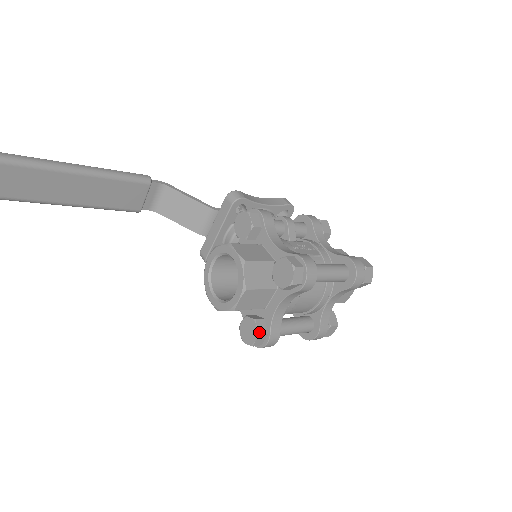
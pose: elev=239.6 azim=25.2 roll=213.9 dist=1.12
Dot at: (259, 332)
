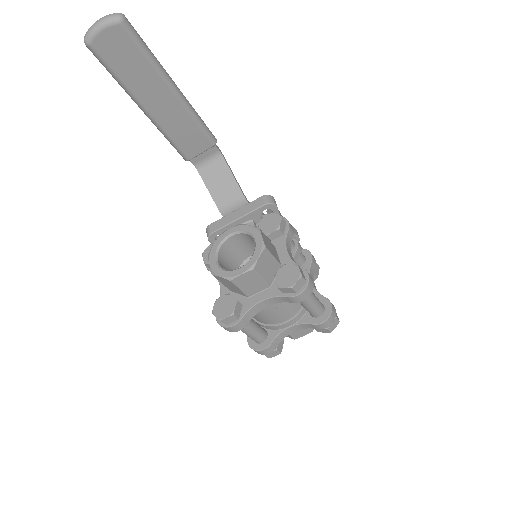
Dot at: (235, 312)
